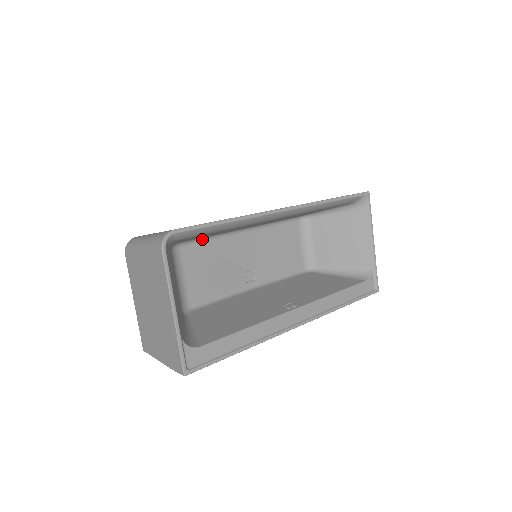
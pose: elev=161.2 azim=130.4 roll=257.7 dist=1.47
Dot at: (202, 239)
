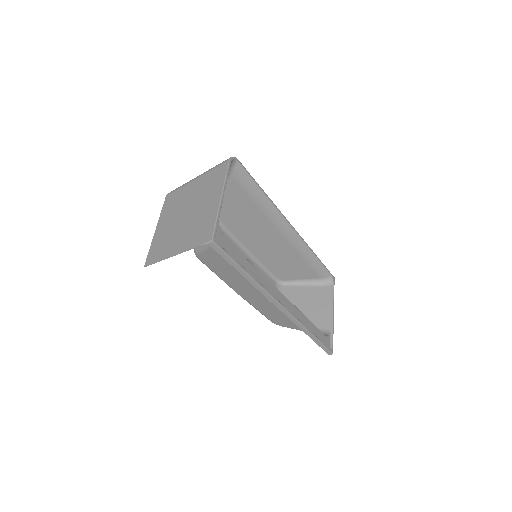
Dot at: (221, 225)
